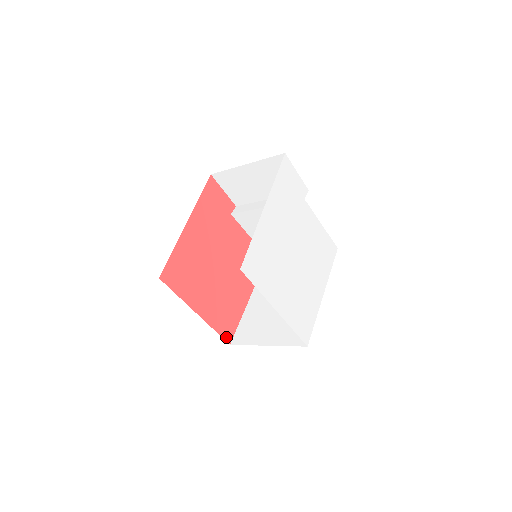
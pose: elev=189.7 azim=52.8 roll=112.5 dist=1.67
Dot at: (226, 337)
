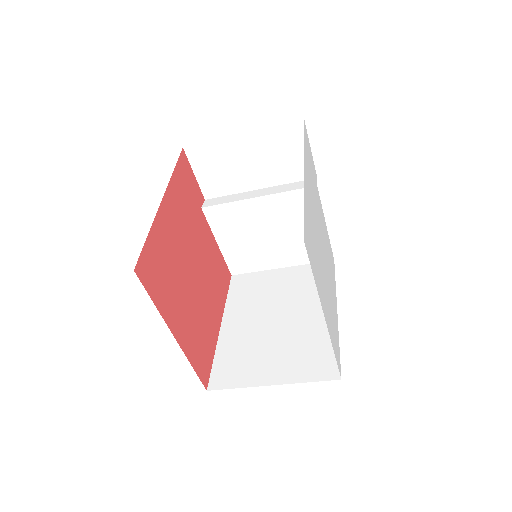
Dot at: (203, 378)
